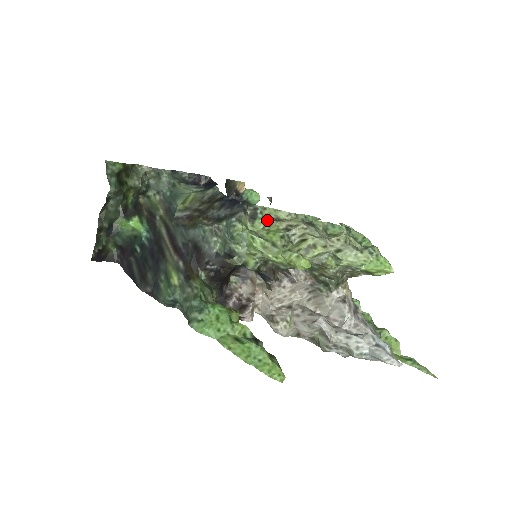
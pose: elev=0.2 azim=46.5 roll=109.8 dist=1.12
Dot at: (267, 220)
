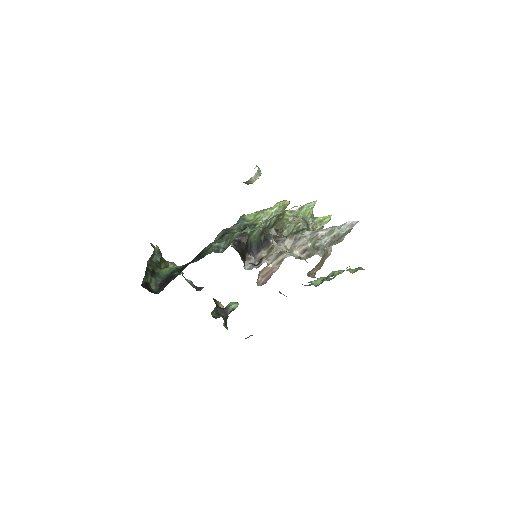
Dot at: occluded
